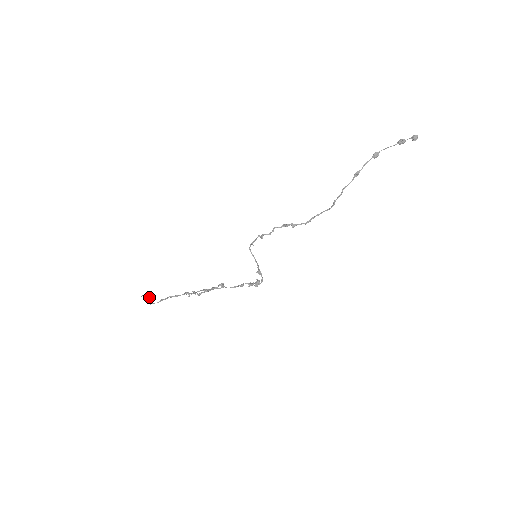
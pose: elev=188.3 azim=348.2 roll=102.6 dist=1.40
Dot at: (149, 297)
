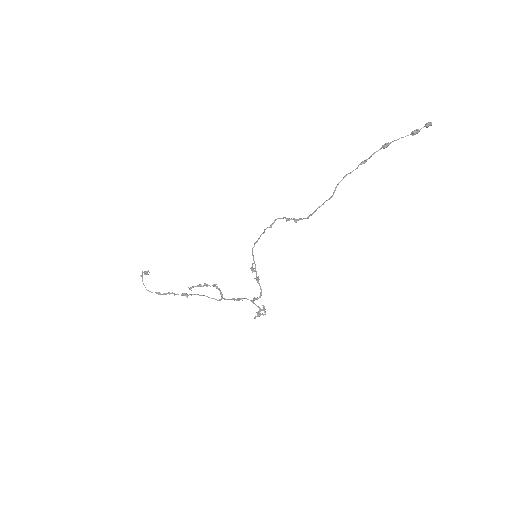
Dot at: (144, 274)
